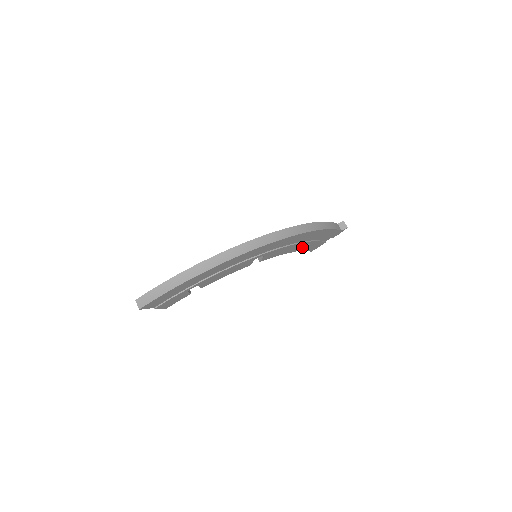
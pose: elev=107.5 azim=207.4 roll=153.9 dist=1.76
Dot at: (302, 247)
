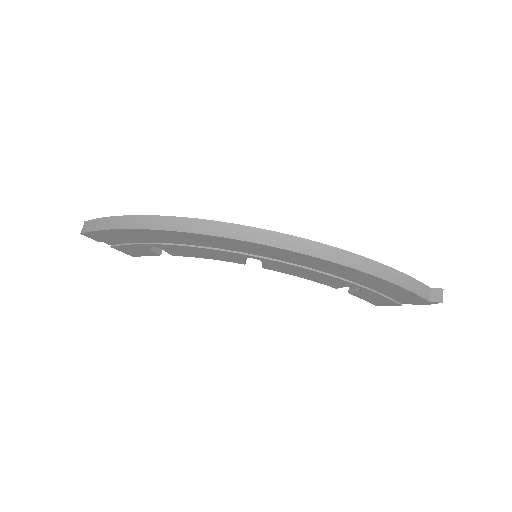
Dot at: (353, 288)
